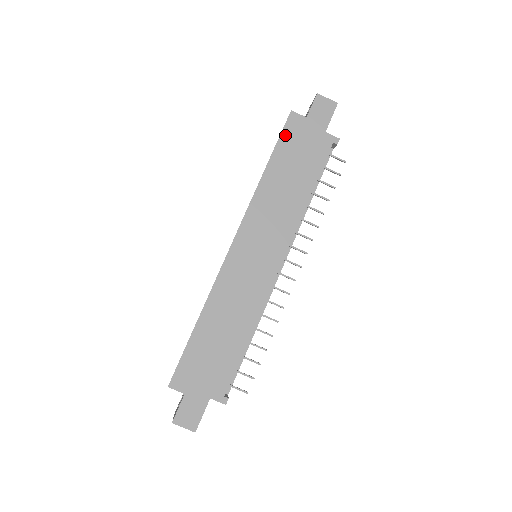
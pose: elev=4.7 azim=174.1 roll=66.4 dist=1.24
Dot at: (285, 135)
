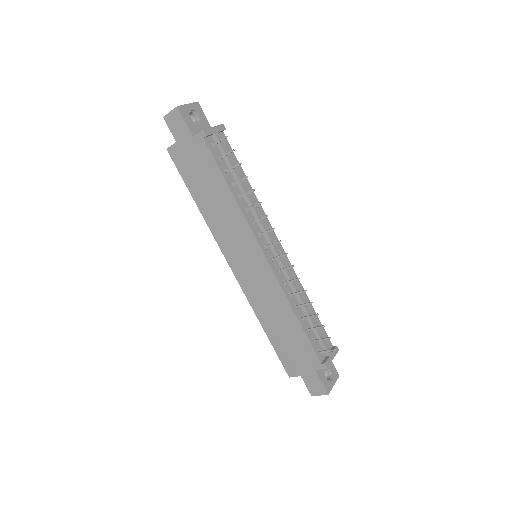
Dot at: (181, 169)
